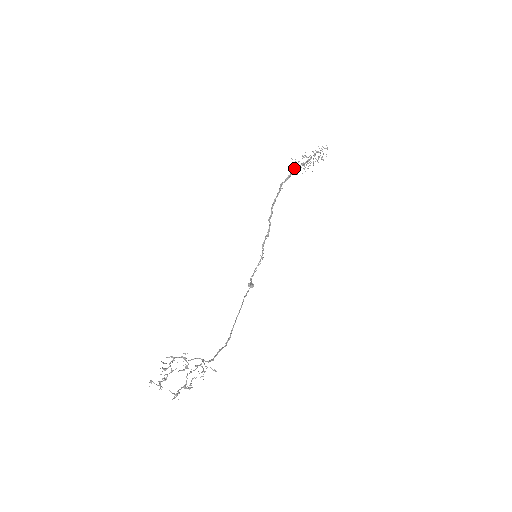
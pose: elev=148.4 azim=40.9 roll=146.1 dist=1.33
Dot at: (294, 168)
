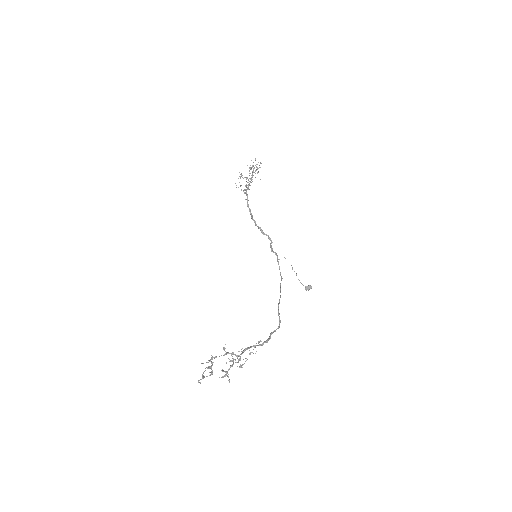
Dot at: (243, 190)
